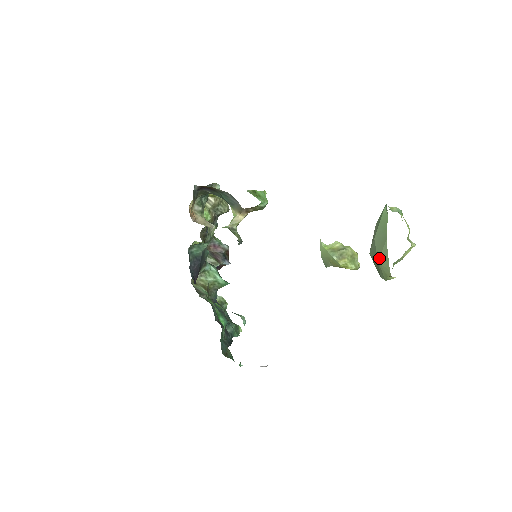
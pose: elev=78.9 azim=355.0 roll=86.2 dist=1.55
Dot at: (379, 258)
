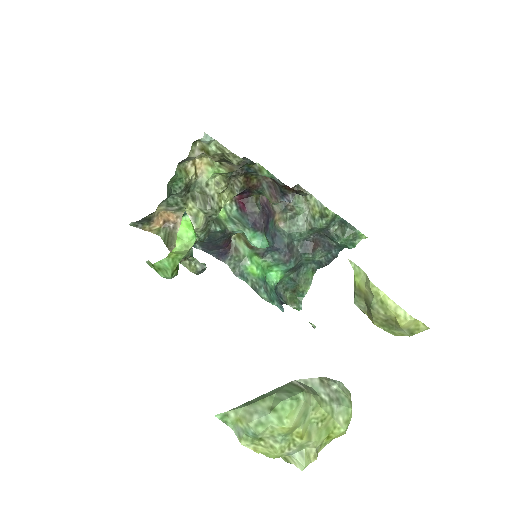
Dot at: occluded
